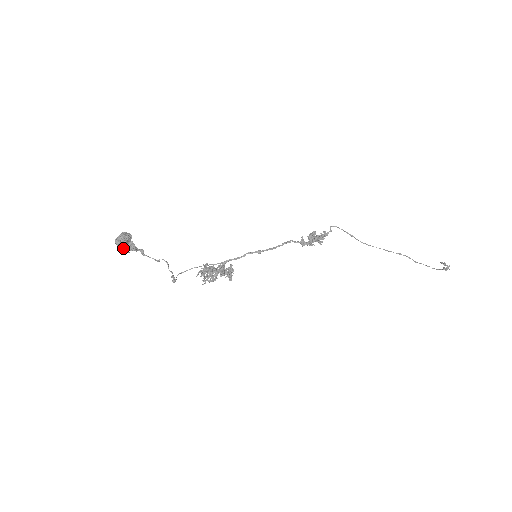
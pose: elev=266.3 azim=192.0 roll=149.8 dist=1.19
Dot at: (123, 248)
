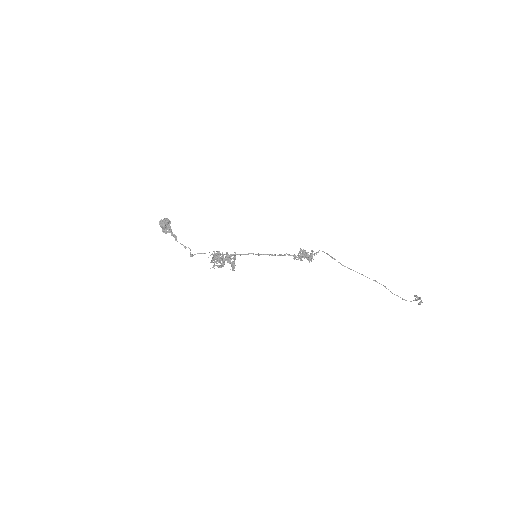
Dot at: (163, 229)
